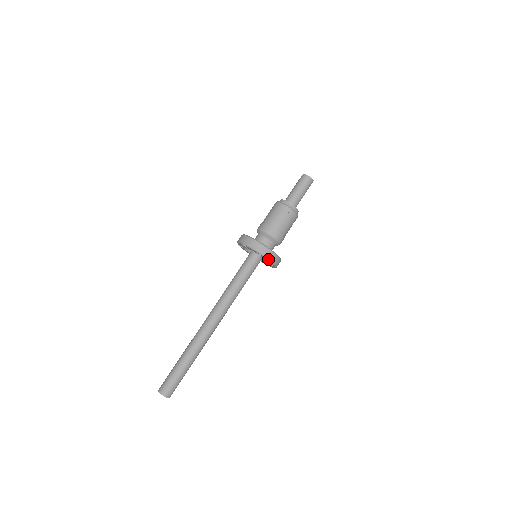
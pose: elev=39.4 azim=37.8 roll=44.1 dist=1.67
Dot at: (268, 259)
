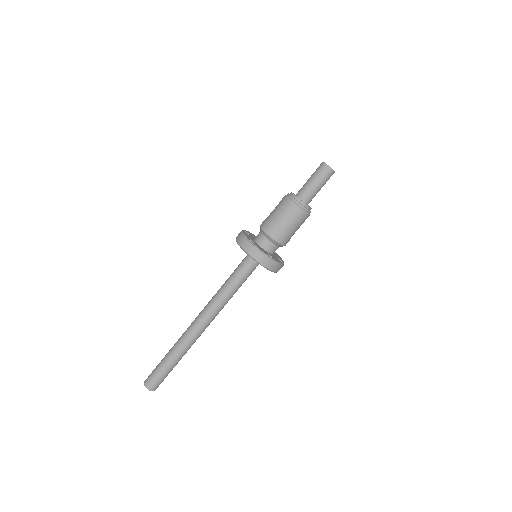
Dot at: (250, 255)
